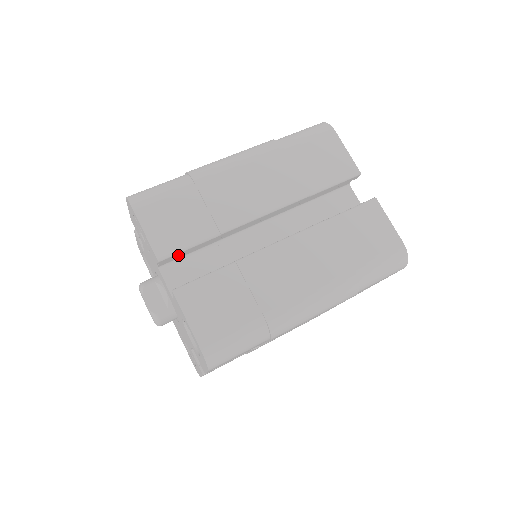
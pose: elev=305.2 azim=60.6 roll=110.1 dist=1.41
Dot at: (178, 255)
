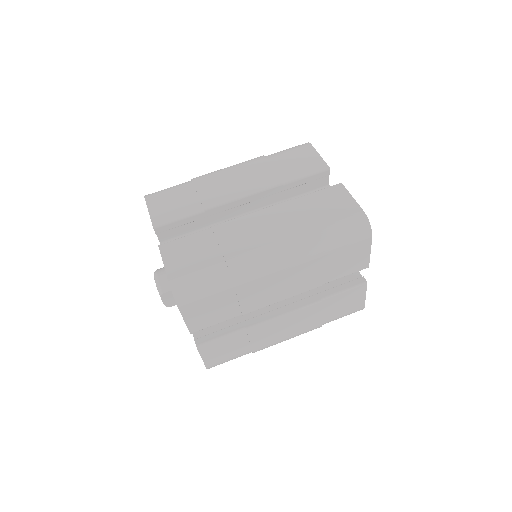
Dot at: occluded
